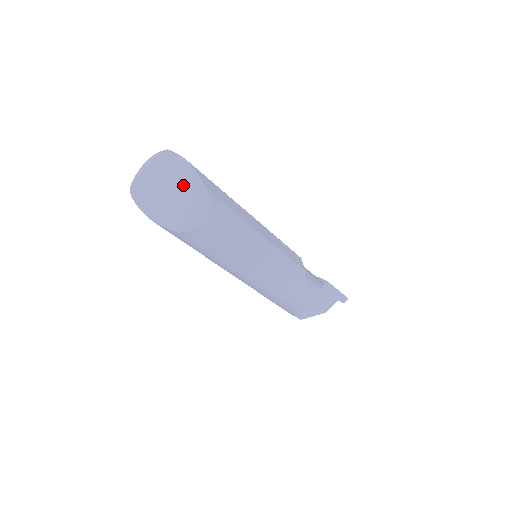
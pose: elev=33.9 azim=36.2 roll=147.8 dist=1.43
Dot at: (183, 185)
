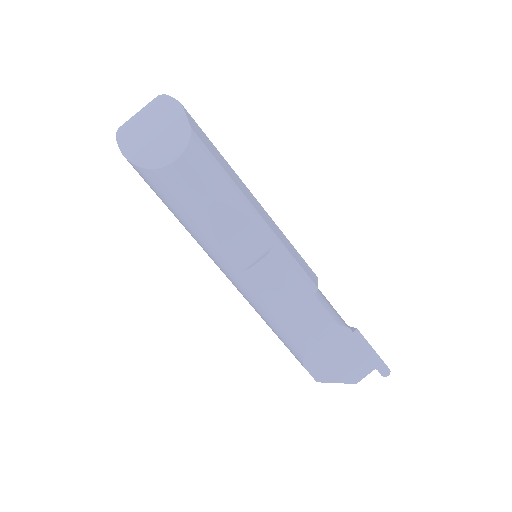
Dot at: (168, 124)
